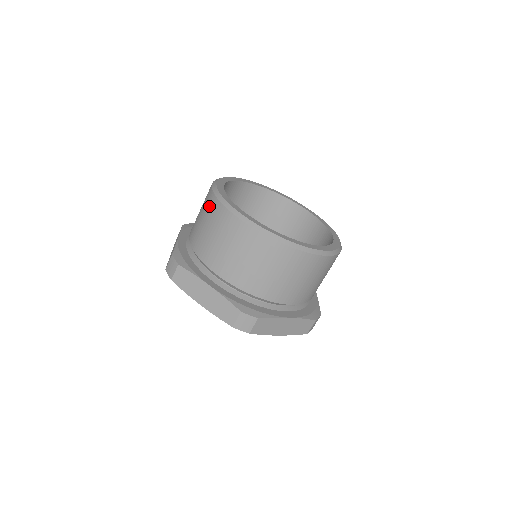
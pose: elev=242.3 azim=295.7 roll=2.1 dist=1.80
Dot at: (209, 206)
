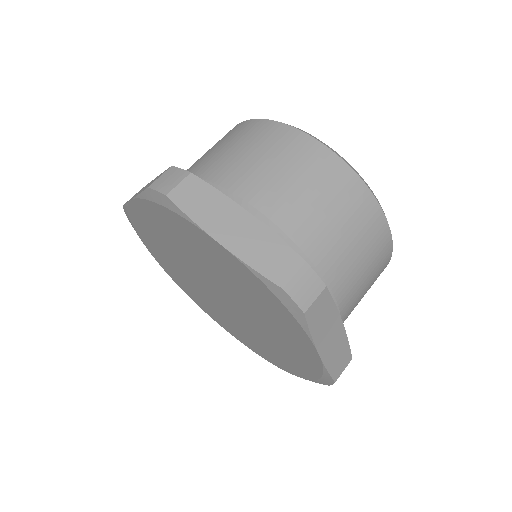
Dot at: (246, 130)
